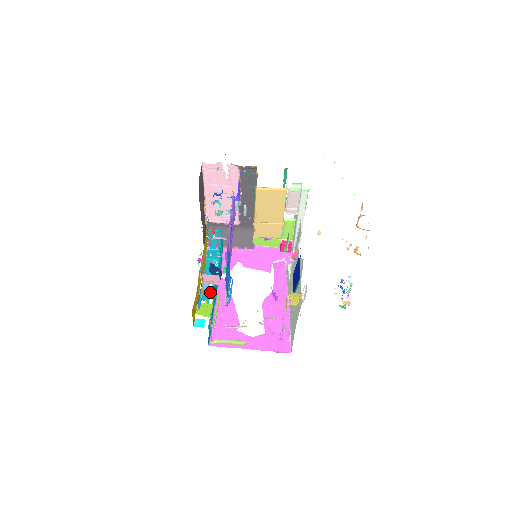
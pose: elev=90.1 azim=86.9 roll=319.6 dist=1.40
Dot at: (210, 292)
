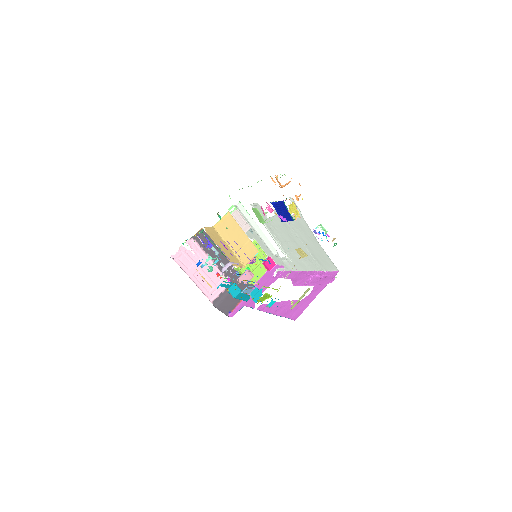
Dot at: (256, 289)
